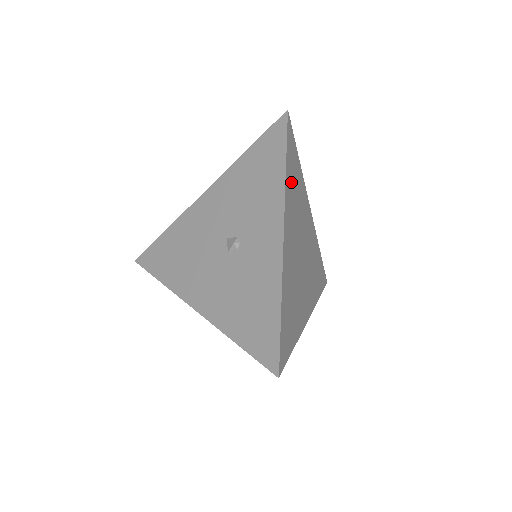
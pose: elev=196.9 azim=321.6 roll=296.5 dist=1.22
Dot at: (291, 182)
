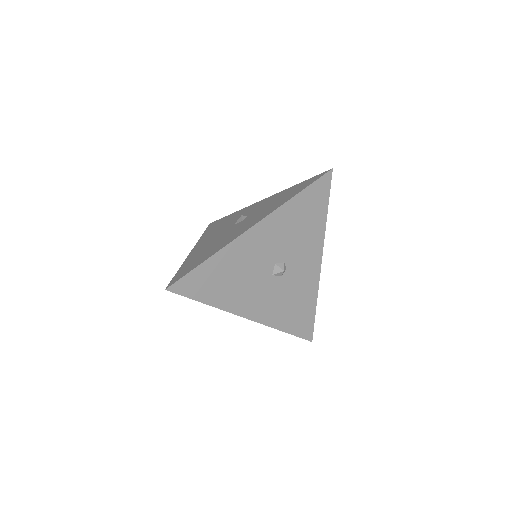
Dot at: occluded
